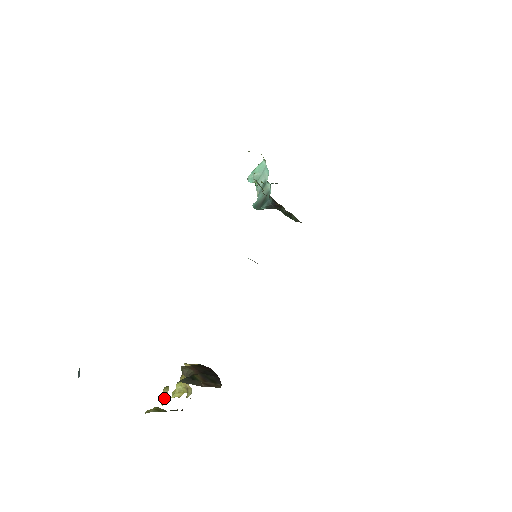
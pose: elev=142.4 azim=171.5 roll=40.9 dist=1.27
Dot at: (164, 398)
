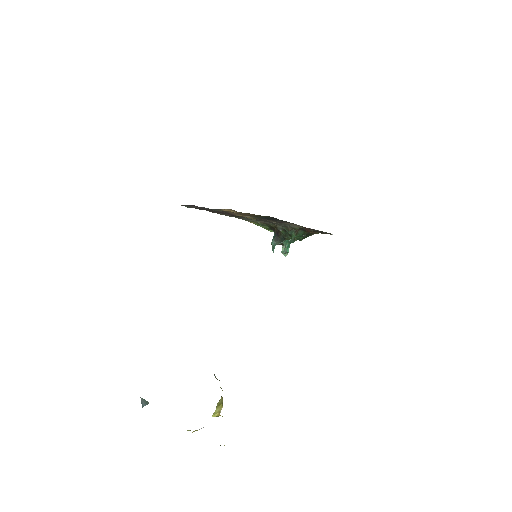
Dot at: occluded
